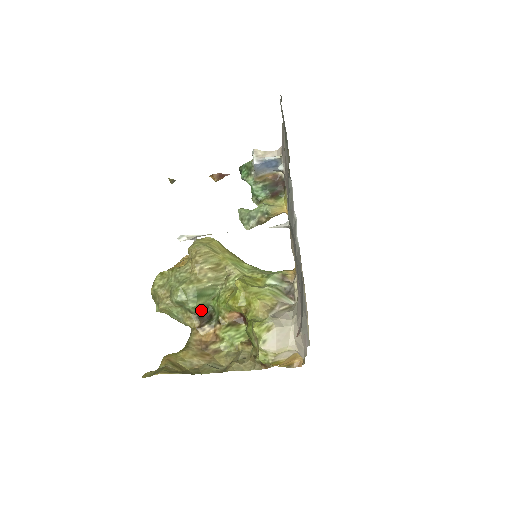
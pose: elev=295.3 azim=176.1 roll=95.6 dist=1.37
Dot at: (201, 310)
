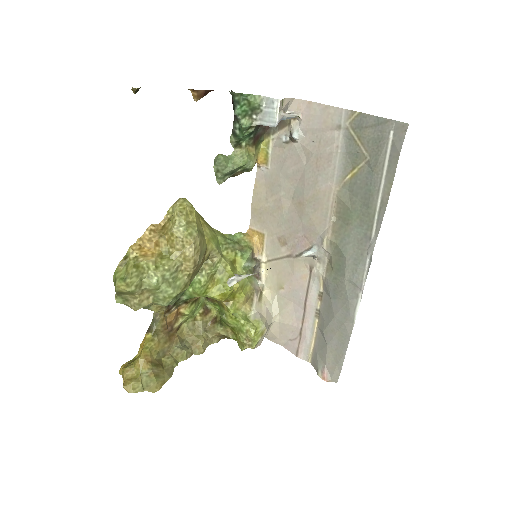
Dot at: occluded
